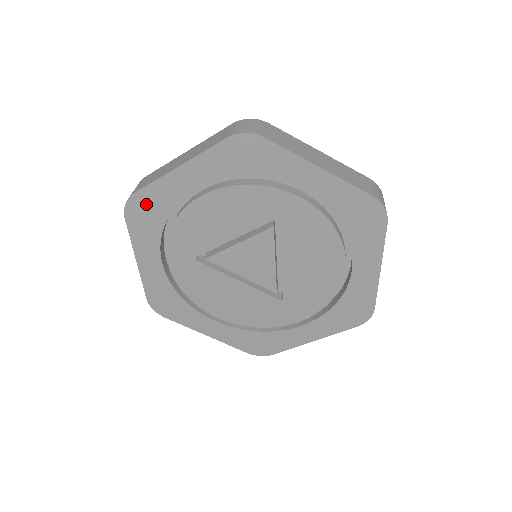
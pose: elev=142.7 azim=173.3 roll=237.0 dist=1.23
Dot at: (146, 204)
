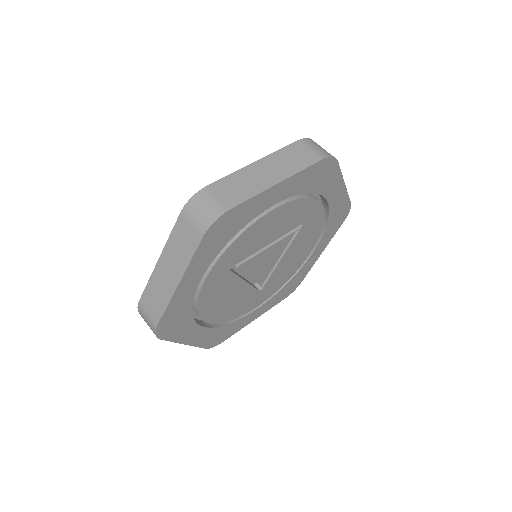
Dot at: (231, 220)
